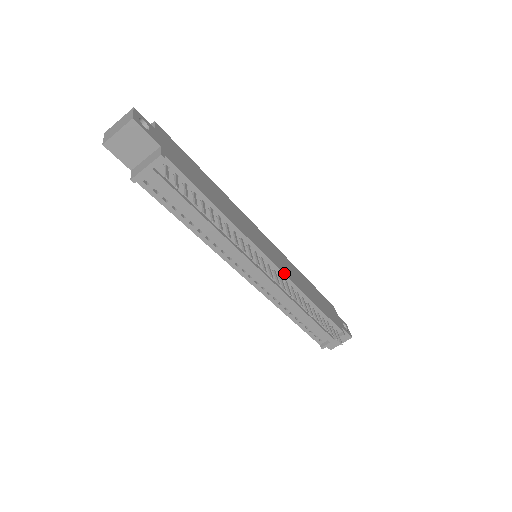
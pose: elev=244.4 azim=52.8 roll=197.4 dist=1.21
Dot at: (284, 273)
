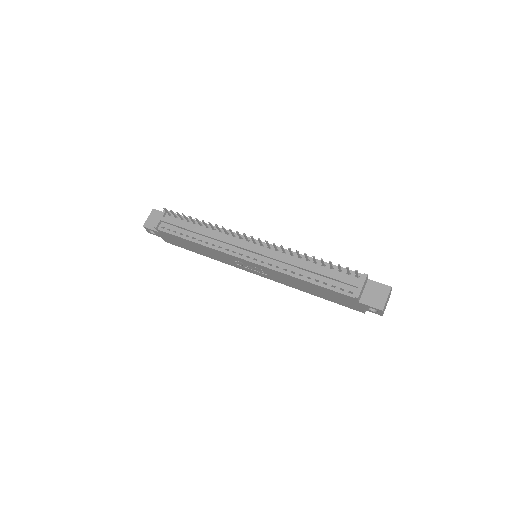
Dot at: (272, 245)
